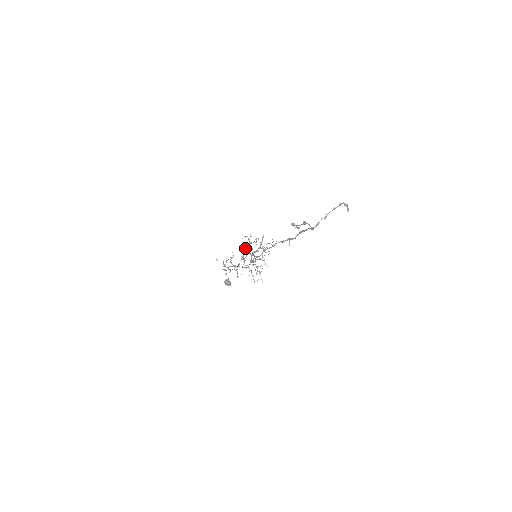
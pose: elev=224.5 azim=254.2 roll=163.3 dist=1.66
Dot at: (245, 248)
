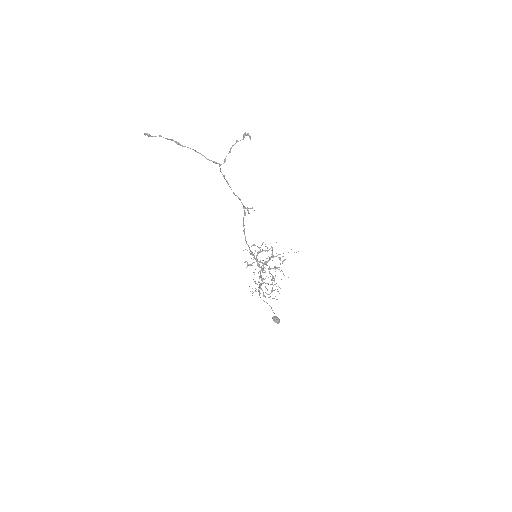
Dot at: occluded
